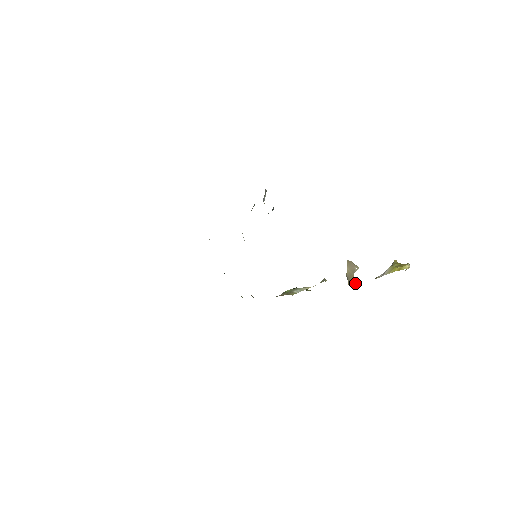
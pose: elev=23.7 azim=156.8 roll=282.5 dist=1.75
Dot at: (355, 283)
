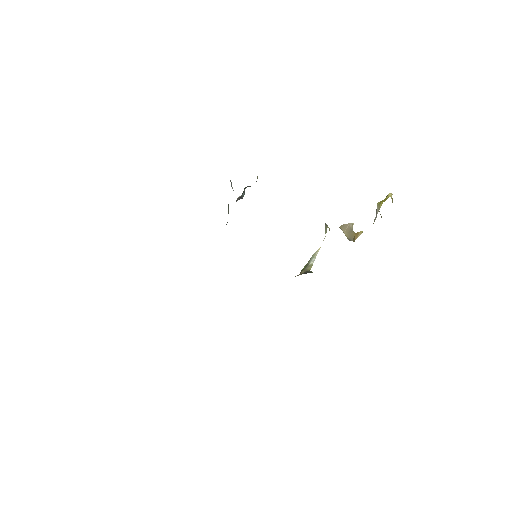
Dot at: occluded
